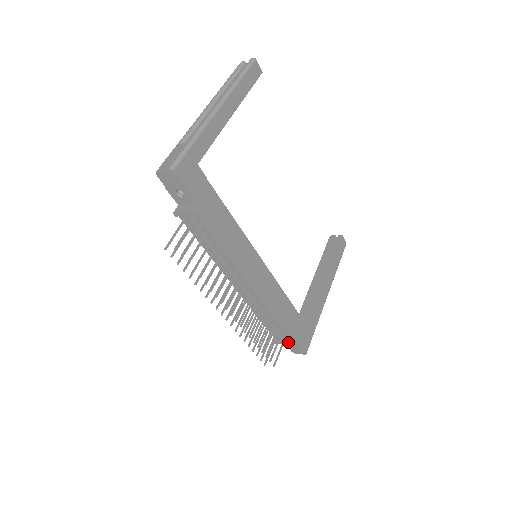
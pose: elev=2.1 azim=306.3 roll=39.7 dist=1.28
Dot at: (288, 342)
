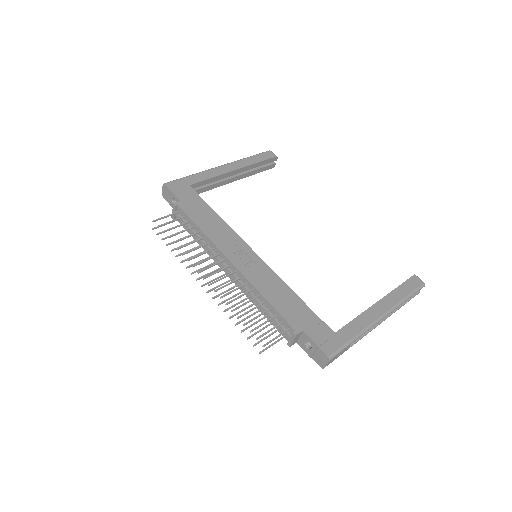
Dot at: (293, 333)
